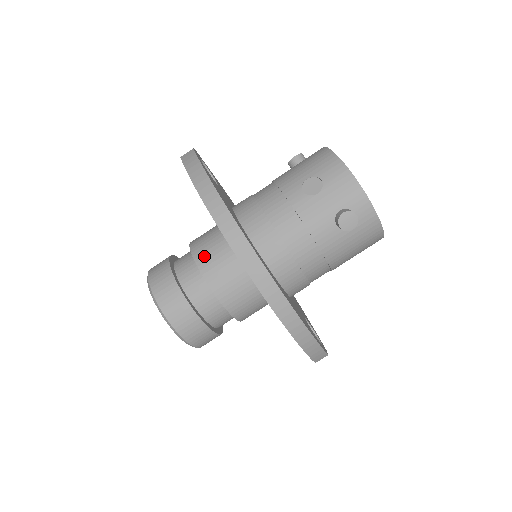
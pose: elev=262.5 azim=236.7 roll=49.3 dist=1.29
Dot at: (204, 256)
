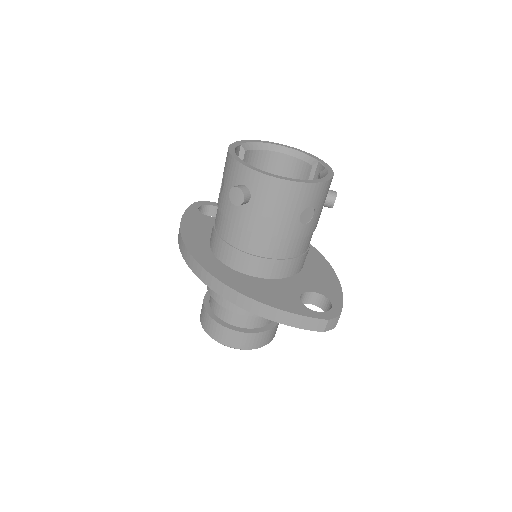
Dot at: occluded
